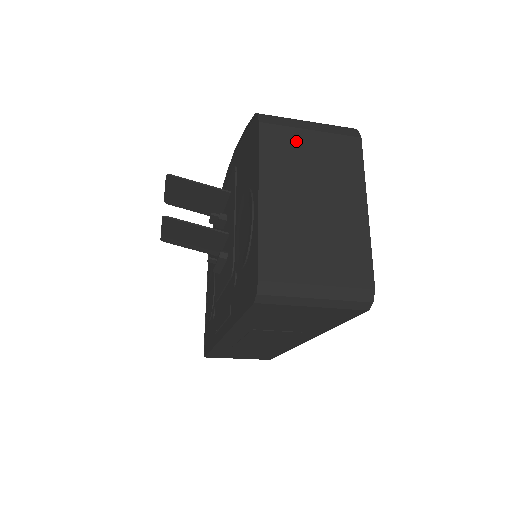
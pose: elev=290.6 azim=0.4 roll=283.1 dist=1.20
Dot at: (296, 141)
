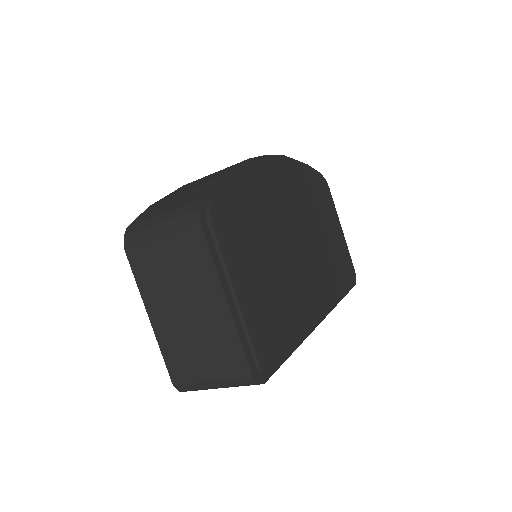
Dot at: (153, 255)
